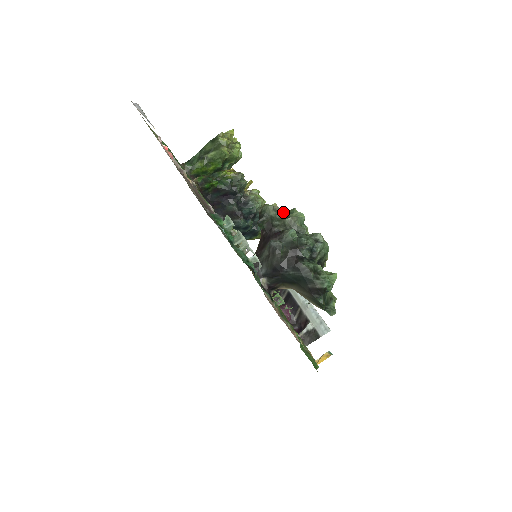
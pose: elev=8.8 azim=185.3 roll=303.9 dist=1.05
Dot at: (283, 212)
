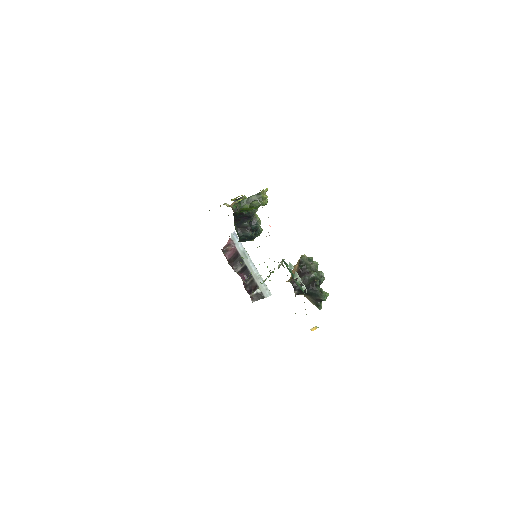
Dot at: (307, 258)
